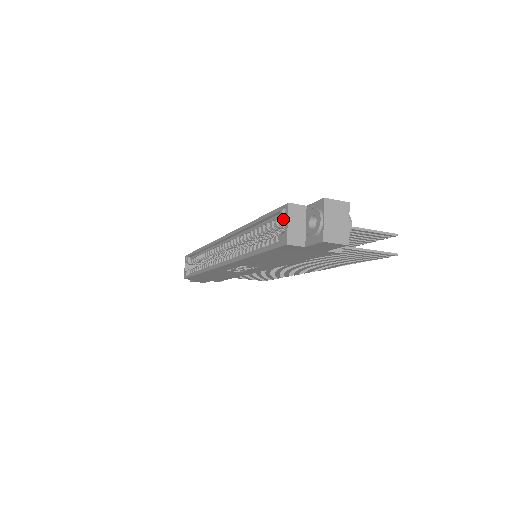
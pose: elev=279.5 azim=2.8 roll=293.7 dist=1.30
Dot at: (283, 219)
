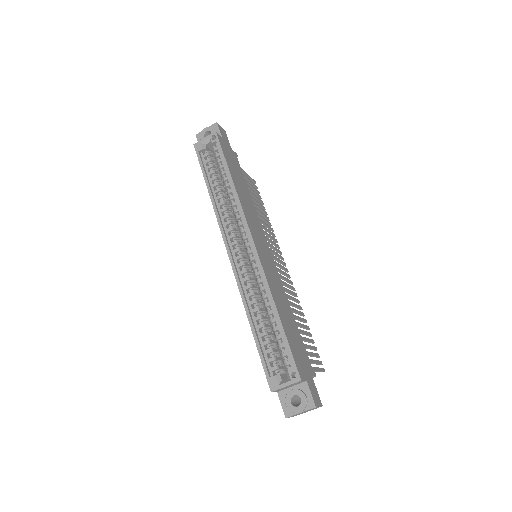
Dot at: (288, 374)
